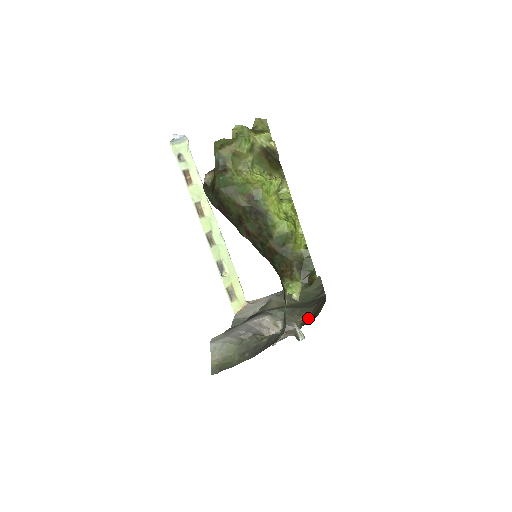
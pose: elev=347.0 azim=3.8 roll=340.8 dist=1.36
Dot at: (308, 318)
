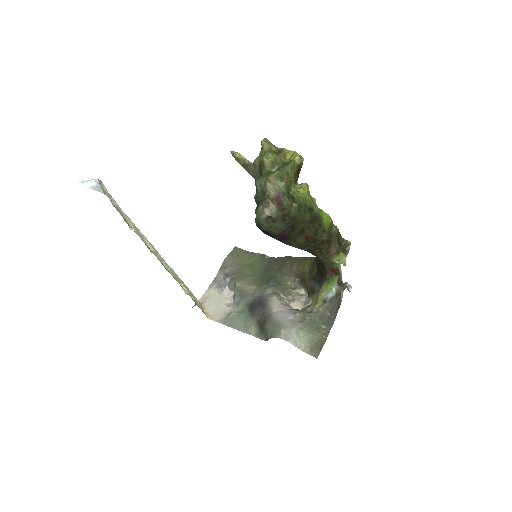
Dot at: (293, 279)
